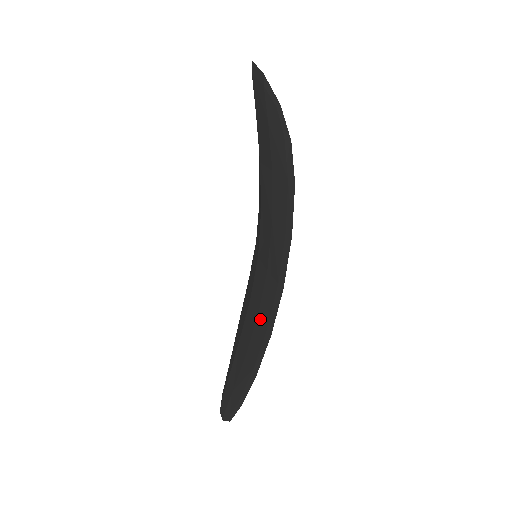
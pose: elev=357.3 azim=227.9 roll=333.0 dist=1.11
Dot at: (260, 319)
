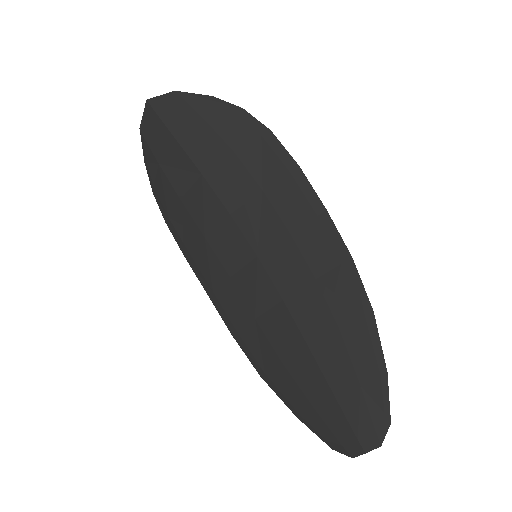
Dot at: (323, 274)
